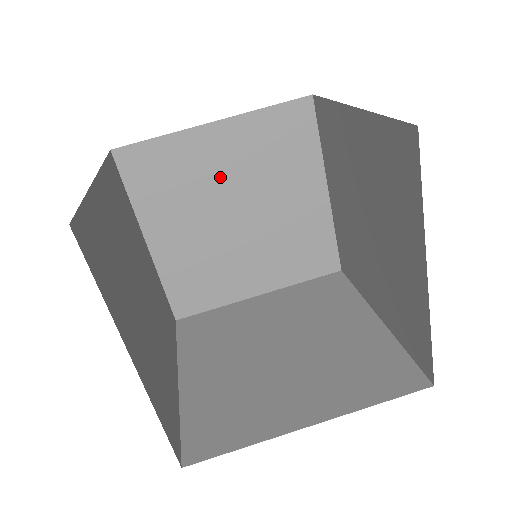
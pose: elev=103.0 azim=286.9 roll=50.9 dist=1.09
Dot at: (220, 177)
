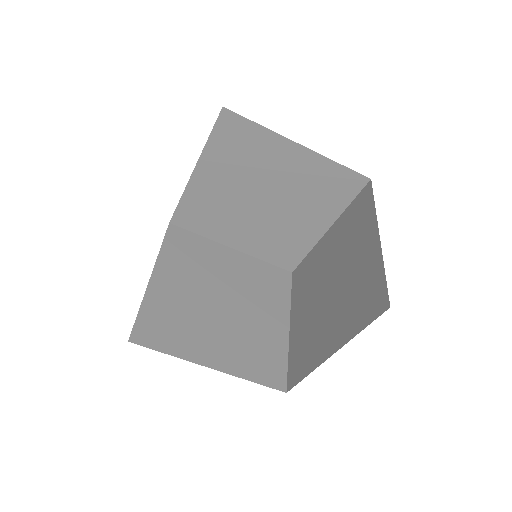
Dot at: (274, 175)
